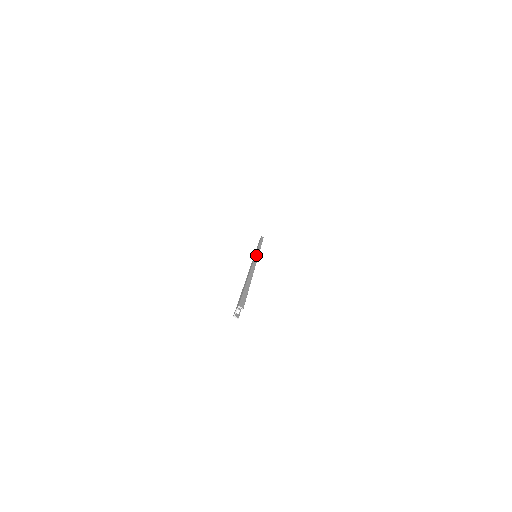
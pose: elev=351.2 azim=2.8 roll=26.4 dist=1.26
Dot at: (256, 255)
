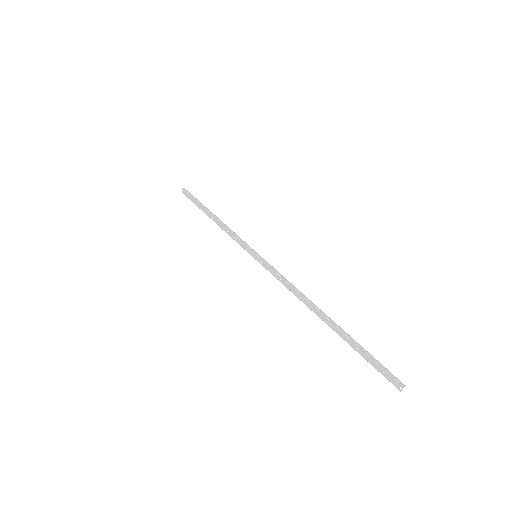
Dot at: (266, 263)
